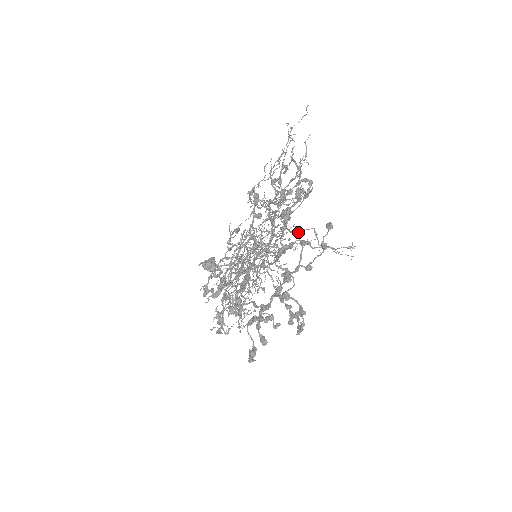
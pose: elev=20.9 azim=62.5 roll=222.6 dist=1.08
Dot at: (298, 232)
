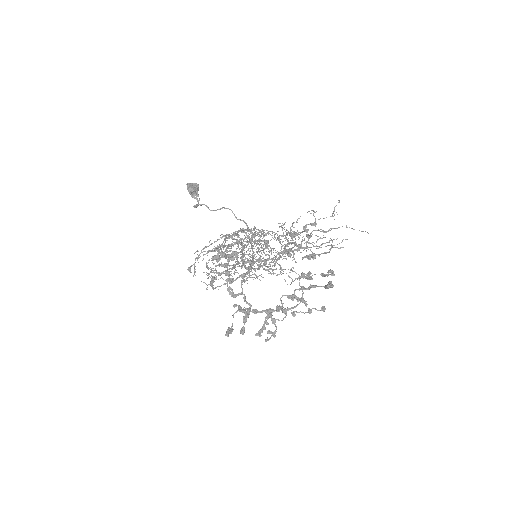
Dot at: (292, 271)
